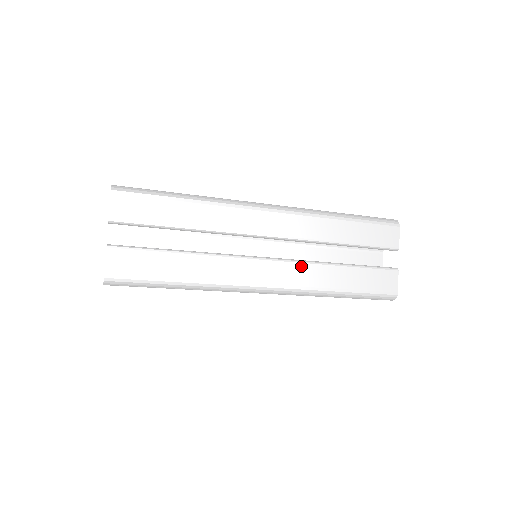
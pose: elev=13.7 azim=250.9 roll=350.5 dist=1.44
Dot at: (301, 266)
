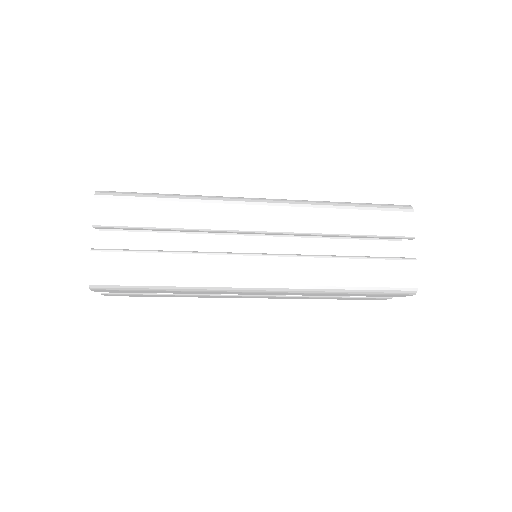
Dot at: (299, 261)
